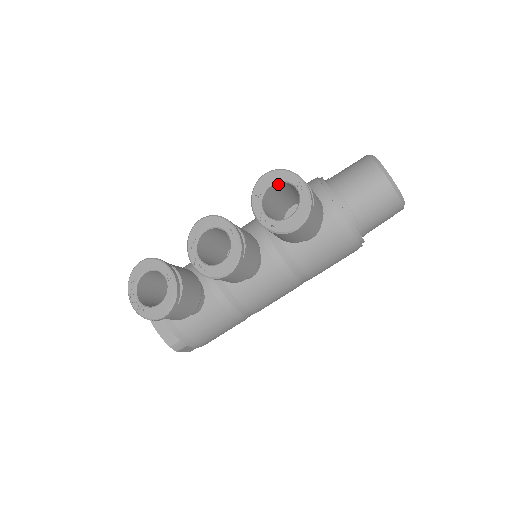
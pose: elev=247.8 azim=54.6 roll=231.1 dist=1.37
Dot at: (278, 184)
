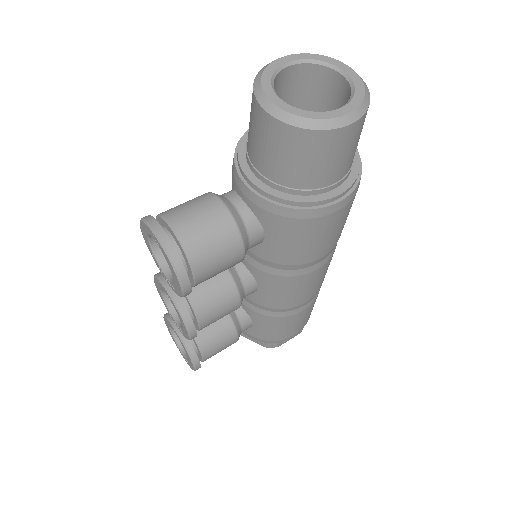
Dot at: occluded
